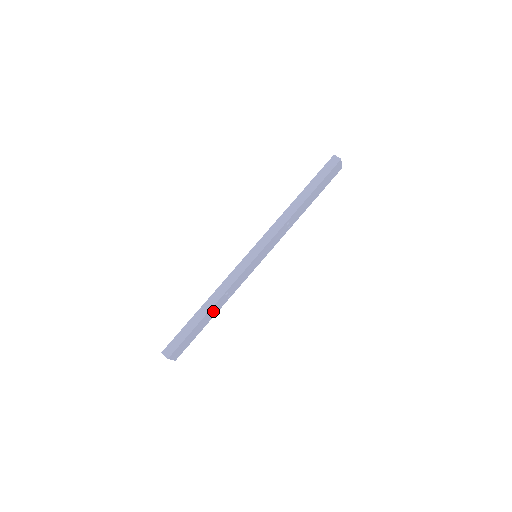
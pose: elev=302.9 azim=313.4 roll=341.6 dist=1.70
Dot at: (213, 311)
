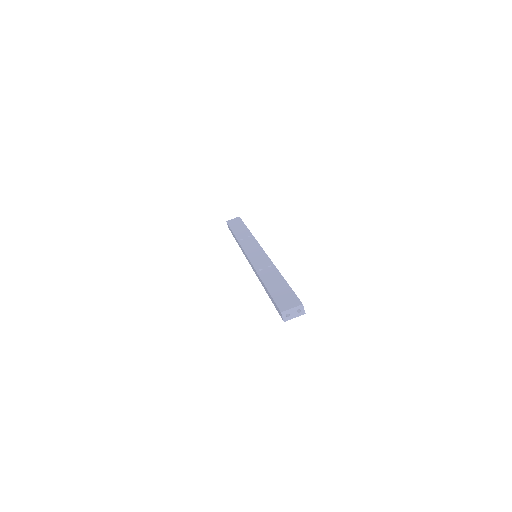
Dot at: occluded
